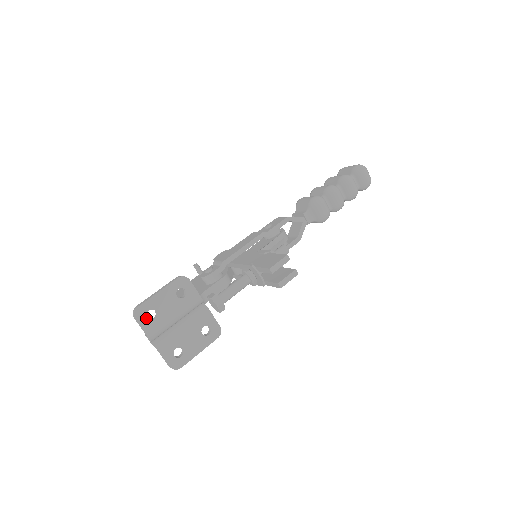
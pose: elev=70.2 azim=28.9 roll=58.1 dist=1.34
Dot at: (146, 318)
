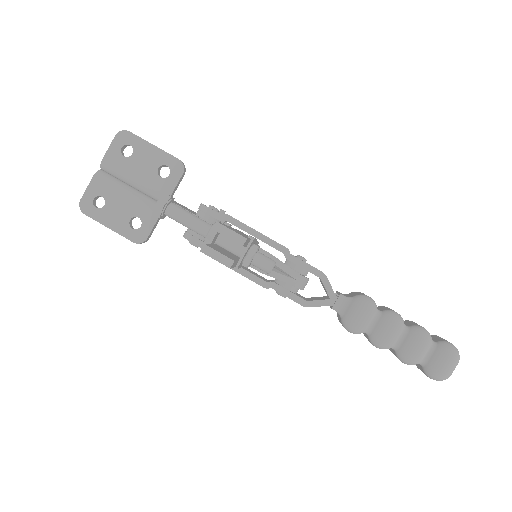
Dot at: (121, 146)
